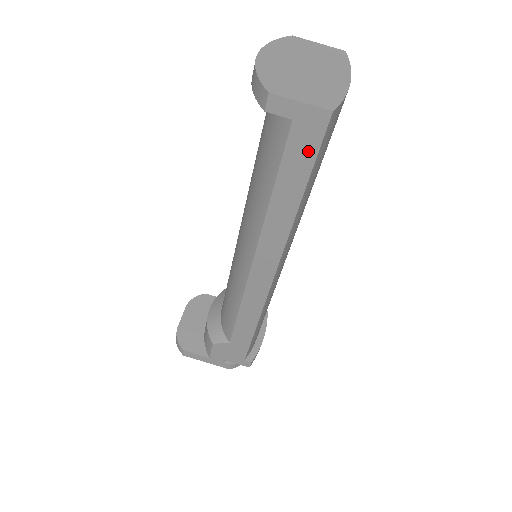
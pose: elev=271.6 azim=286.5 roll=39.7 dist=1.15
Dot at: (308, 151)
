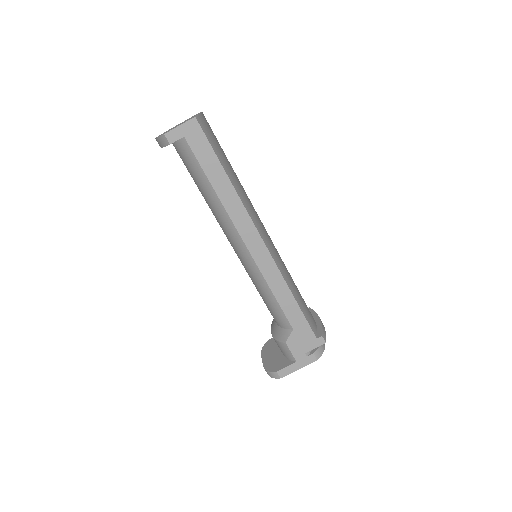
Dot at: (204, 145)
